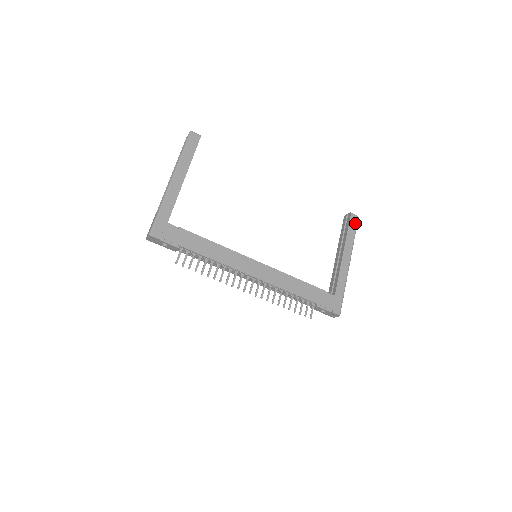
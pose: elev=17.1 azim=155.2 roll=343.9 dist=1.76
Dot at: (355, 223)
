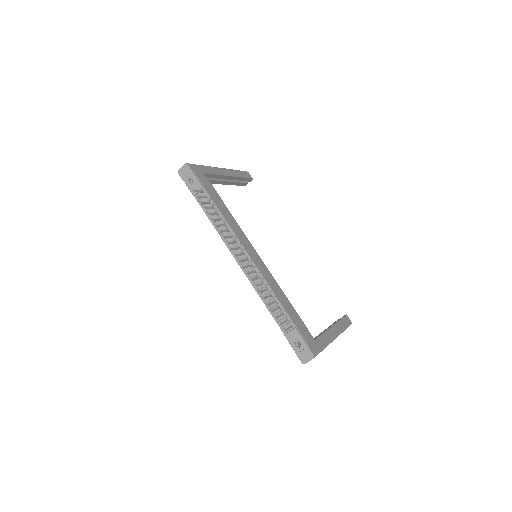
Dot at: (348, 322)
